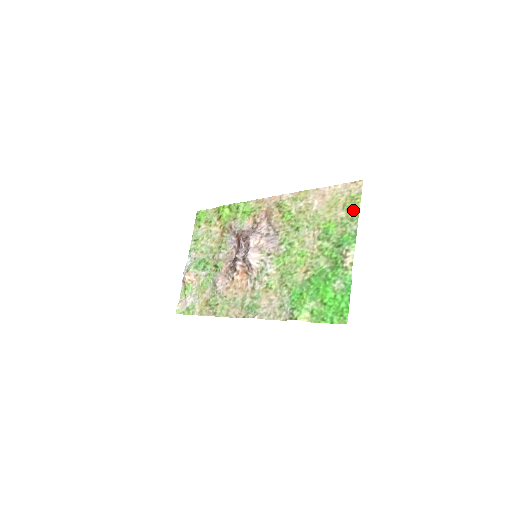
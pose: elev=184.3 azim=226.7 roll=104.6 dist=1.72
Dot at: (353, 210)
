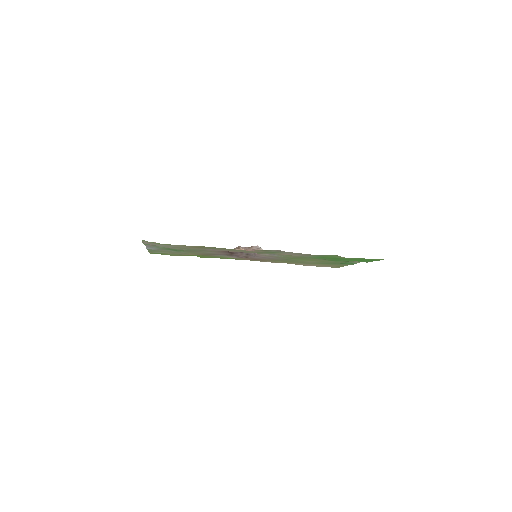
Dot at: (341, 265)
